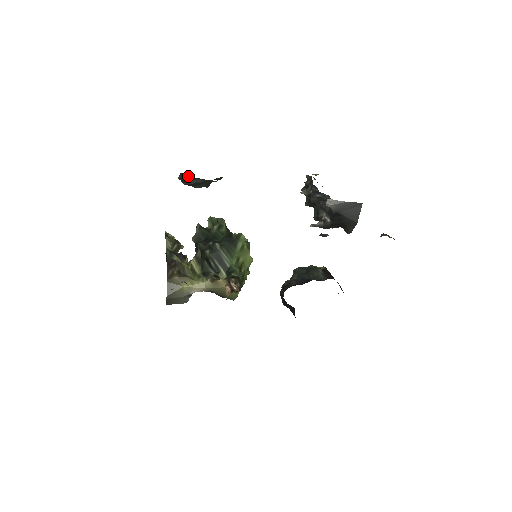
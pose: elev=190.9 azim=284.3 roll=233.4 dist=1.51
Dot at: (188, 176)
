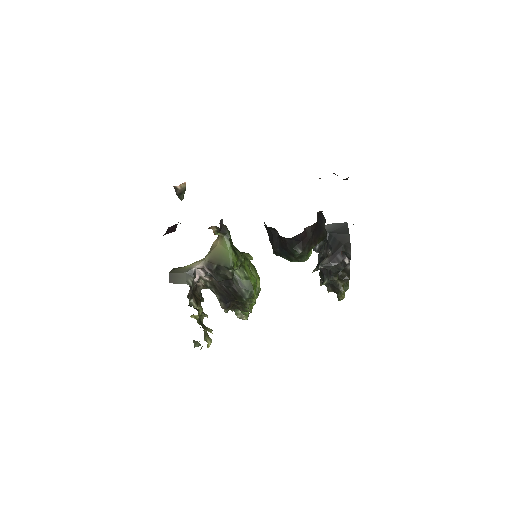
Dot at: occluded
